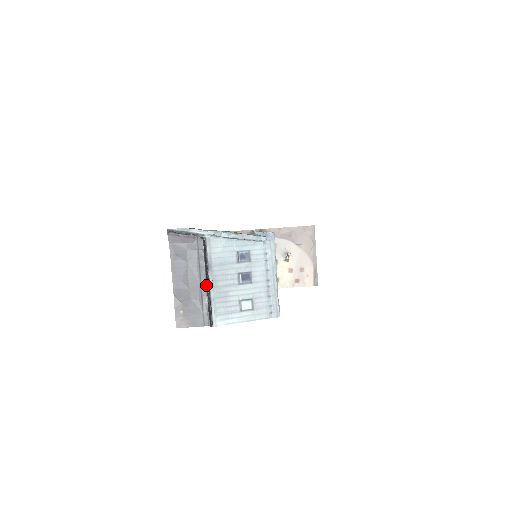
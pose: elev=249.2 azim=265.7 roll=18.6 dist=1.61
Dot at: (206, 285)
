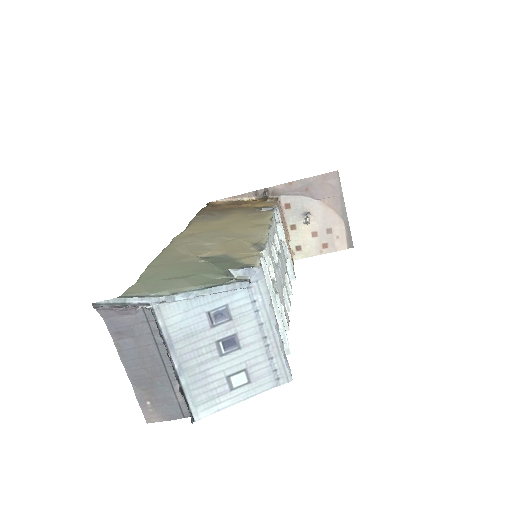
Dot at: (172, 367)
